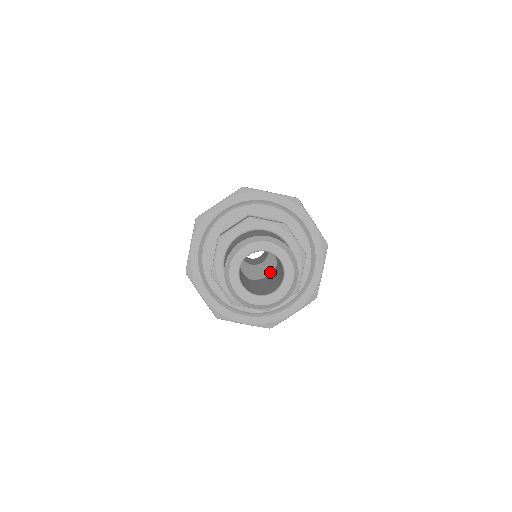
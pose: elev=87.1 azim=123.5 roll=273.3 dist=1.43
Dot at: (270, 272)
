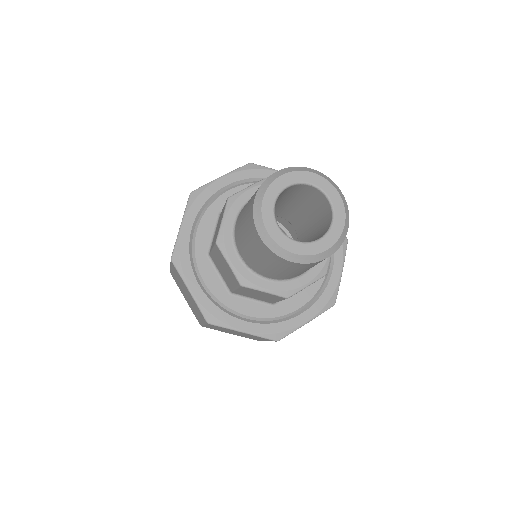
Dot at: occluded
